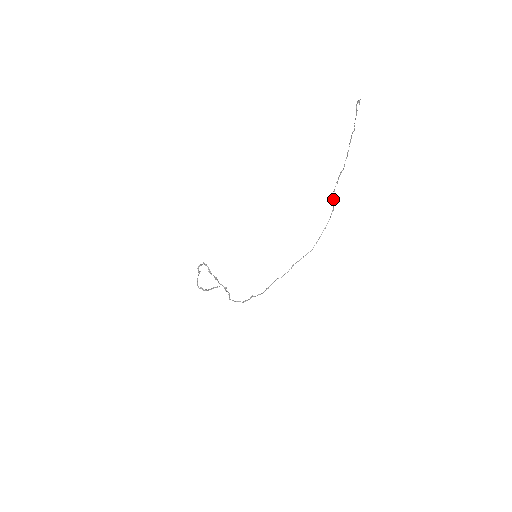
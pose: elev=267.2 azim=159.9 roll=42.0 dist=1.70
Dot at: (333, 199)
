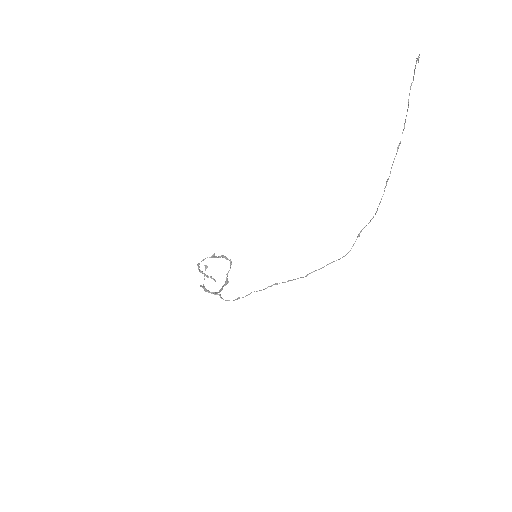
Dot at: (369, 222)
